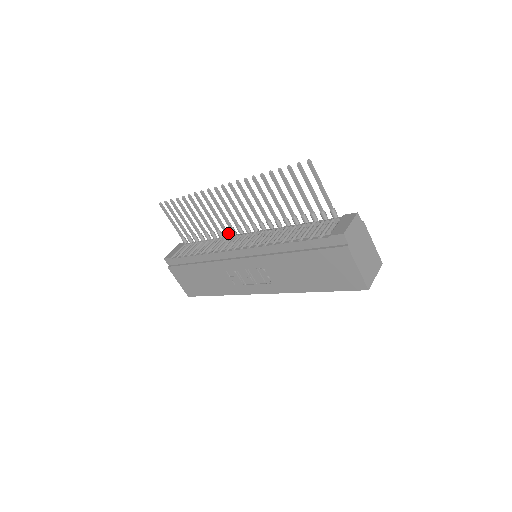
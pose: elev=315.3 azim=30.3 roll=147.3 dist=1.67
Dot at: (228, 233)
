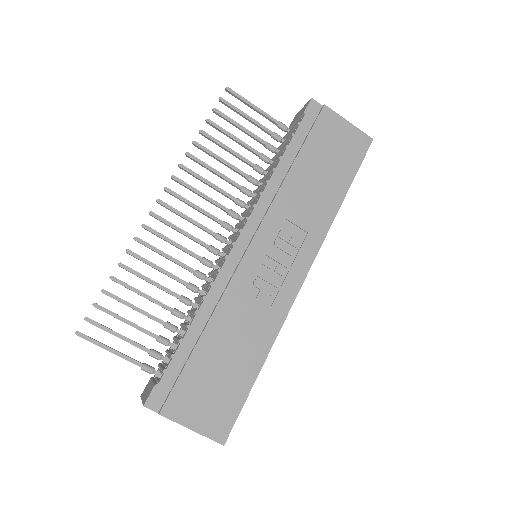
Dot at: (202, 273)
